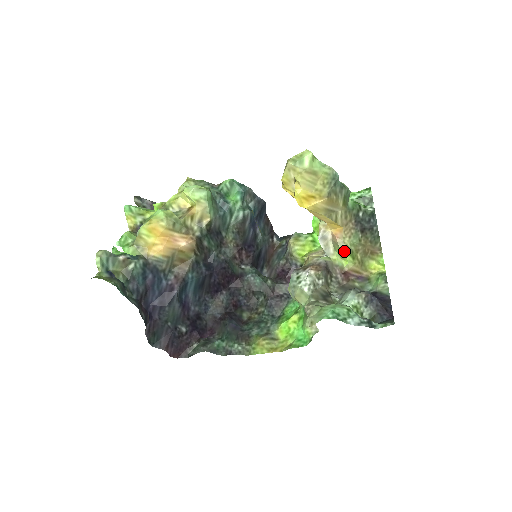
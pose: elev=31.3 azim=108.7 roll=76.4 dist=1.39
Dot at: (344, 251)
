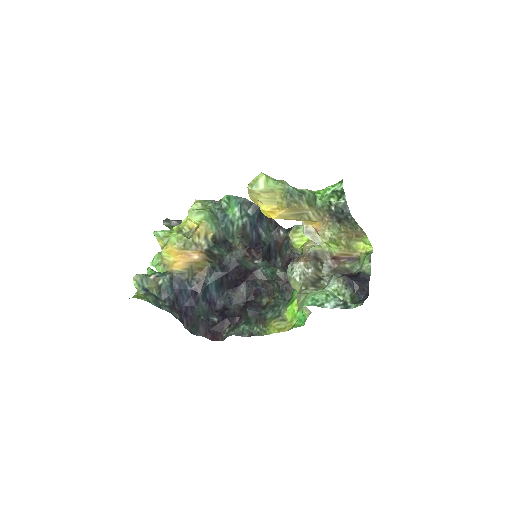
Dot at: (326, 241)
